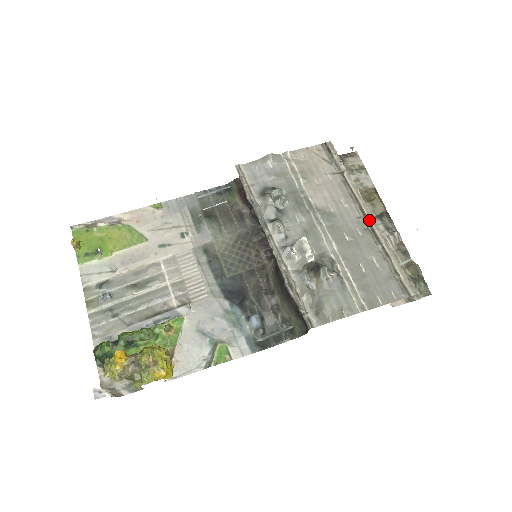
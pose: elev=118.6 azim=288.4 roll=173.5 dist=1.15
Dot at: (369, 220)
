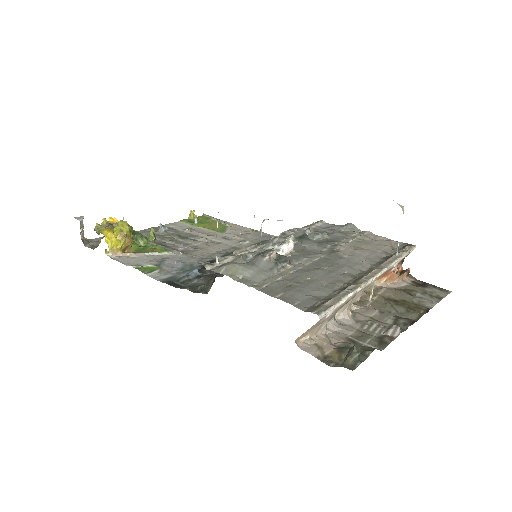
Dot at: (367, 274)
